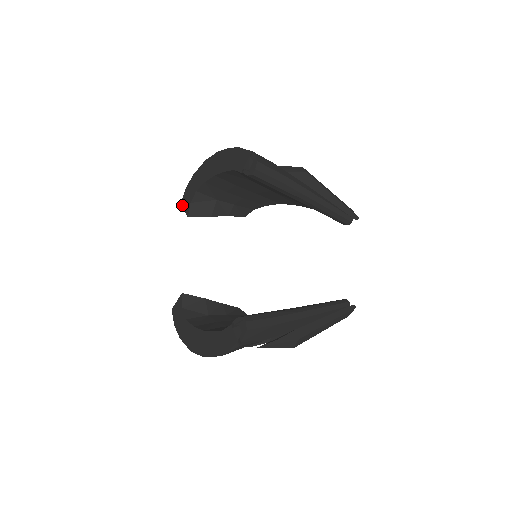
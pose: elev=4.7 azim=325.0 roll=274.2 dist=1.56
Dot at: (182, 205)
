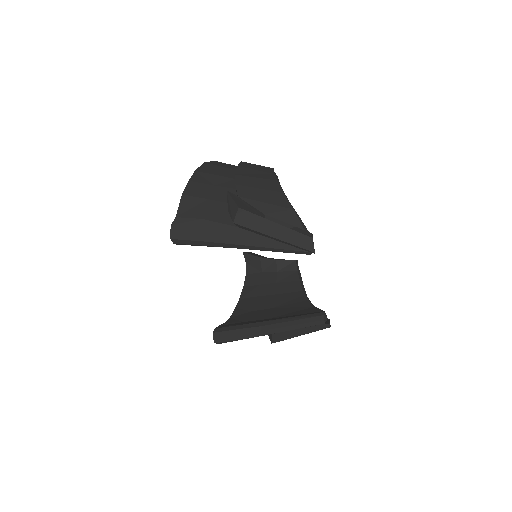
Dot at: occluded
